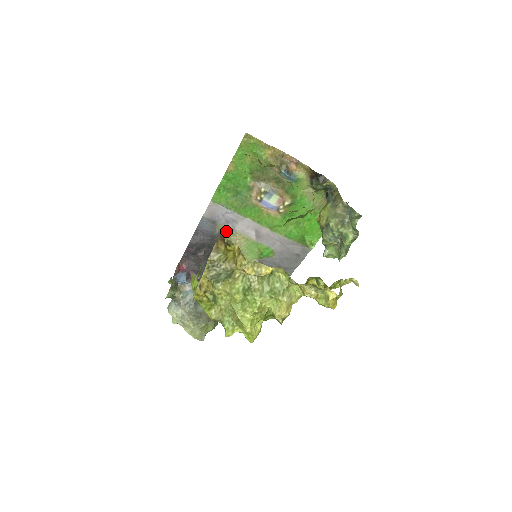
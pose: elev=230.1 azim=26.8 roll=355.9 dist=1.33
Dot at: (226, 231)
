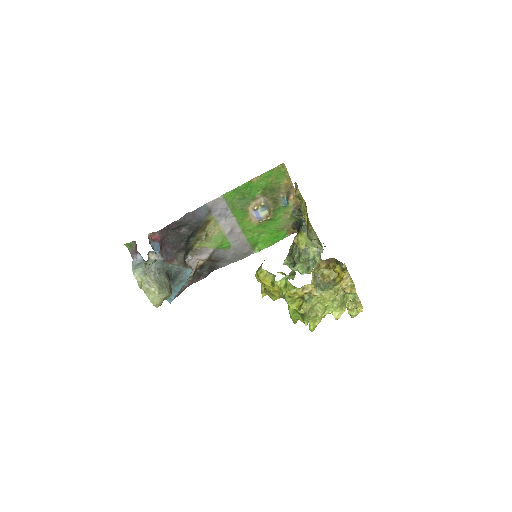
Dot at: (212, 221)
